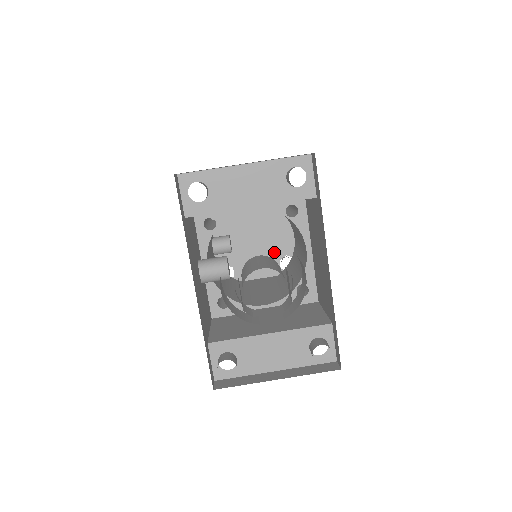
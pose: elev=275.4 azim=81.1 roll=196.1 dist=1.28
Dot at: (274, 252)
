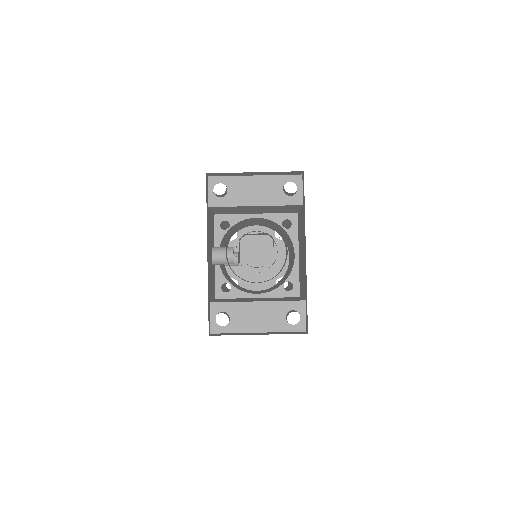
Dot at: (272, 273)
